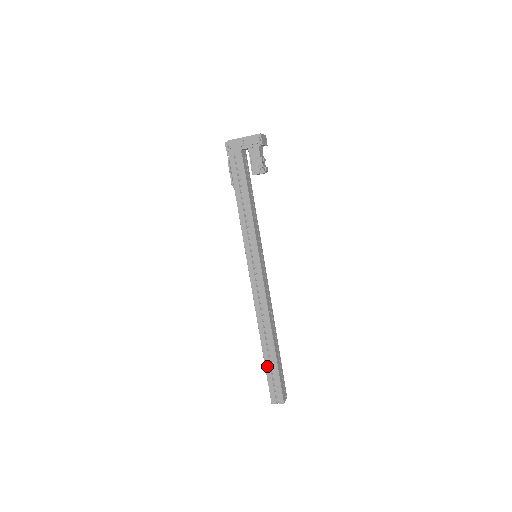
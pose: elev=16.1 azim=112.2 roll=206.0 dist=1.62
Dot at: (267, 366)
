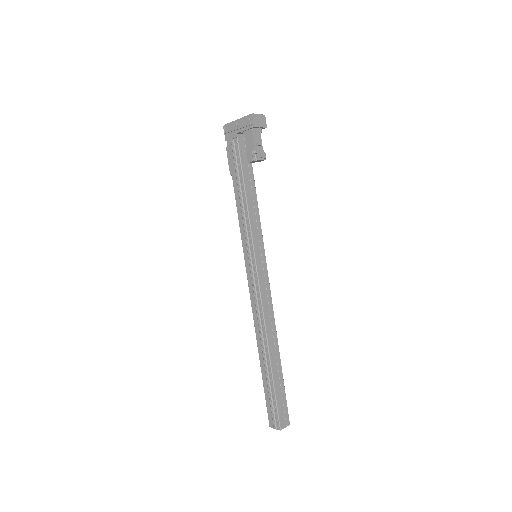
Dot at: (264, 383)
